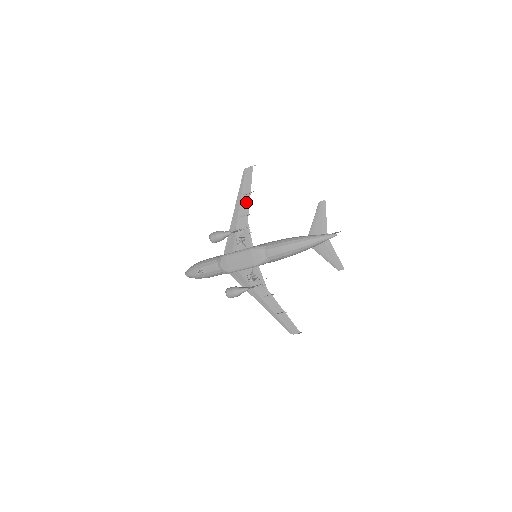
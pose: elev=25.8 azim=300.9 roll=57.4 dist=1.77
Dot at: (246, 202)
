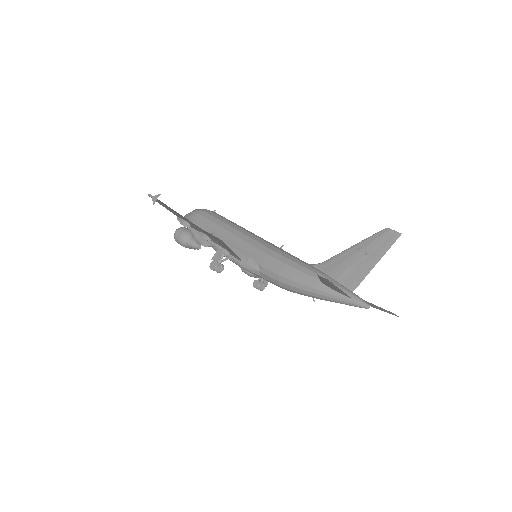
Dot at: (191, 225)
